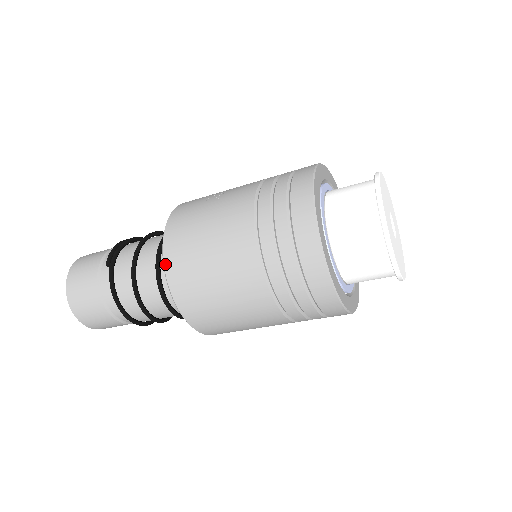
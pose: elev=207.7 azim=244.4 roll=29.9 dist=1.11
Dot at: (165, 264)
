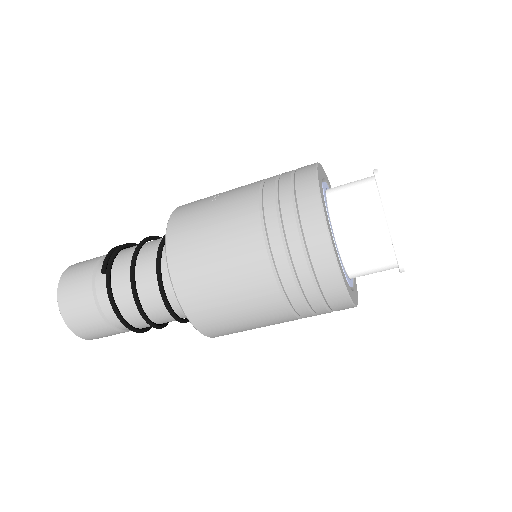
Dot at: (170, 267)
